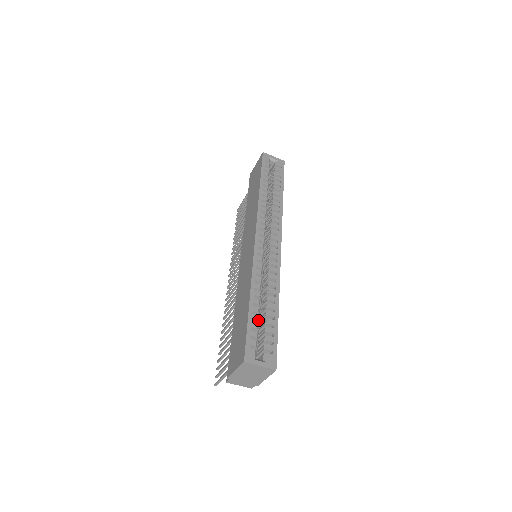
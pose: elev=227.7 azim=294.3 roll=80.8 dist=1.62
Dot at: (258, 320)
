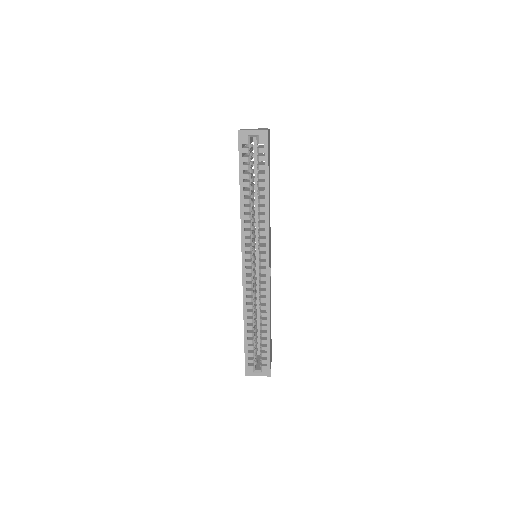
Dot at: (253, 342)
